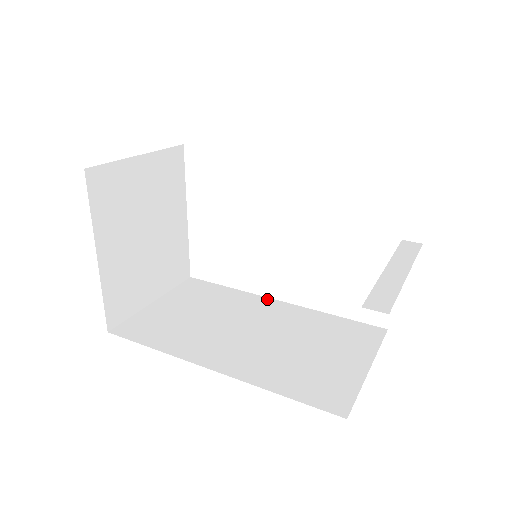
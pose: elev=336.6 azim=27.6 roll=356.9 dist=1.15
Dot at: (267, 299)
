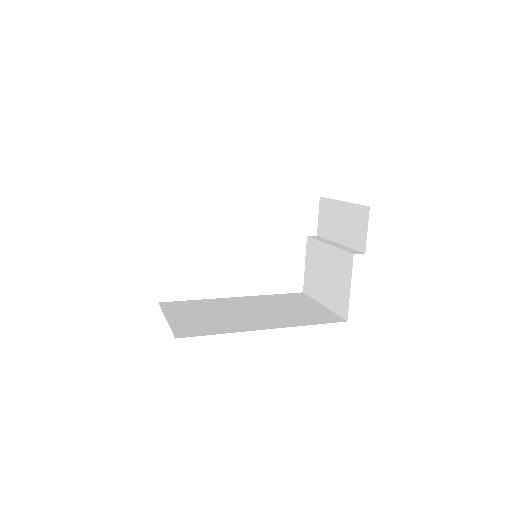
Dot at: (228, 298)
